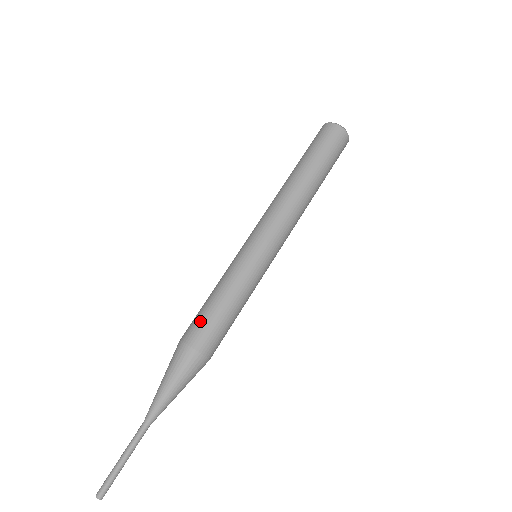
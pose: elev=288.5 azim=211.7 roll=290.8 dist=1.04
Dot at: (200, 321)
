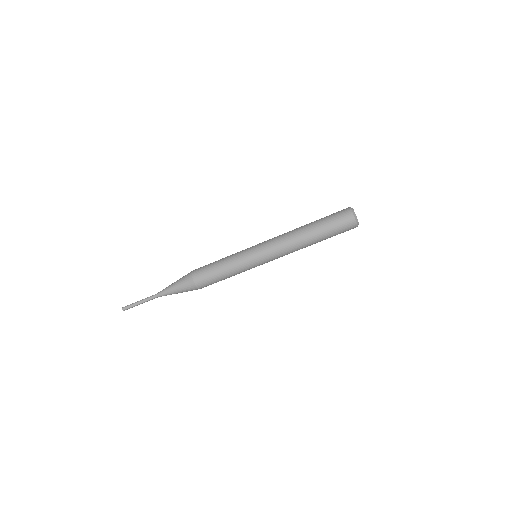
Dot at: (208, 279)
